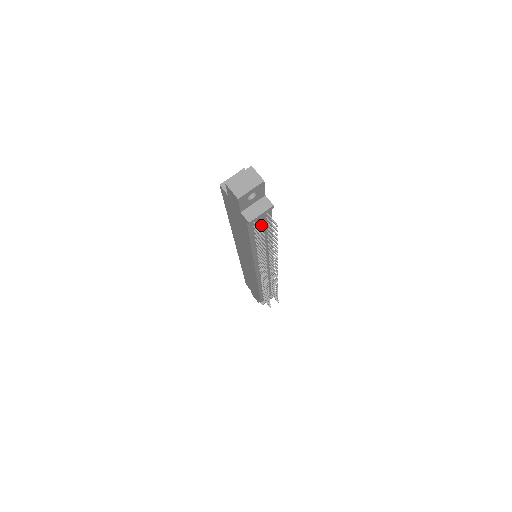
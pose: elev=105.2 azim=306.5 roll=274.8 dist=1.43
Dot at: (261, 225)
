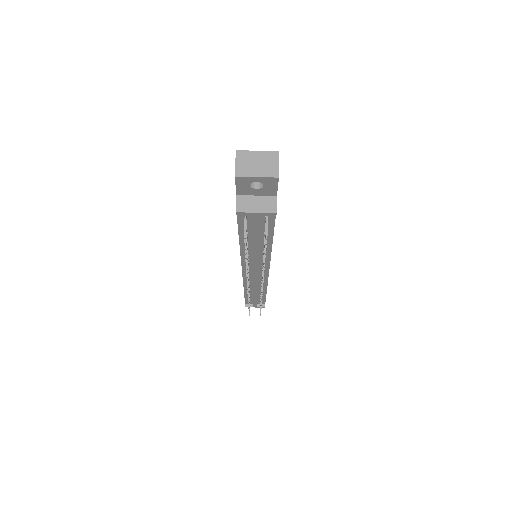
Dot at: (254, 225)
